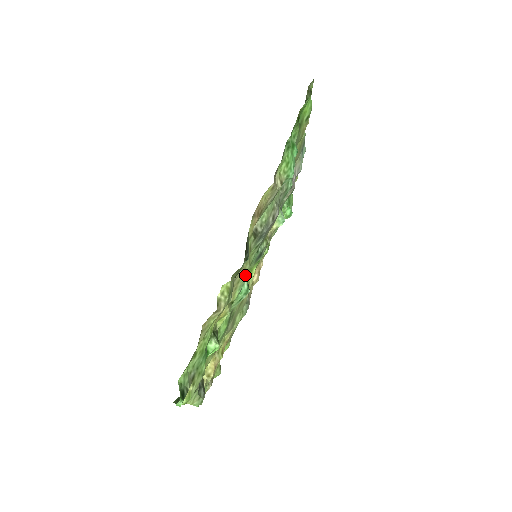
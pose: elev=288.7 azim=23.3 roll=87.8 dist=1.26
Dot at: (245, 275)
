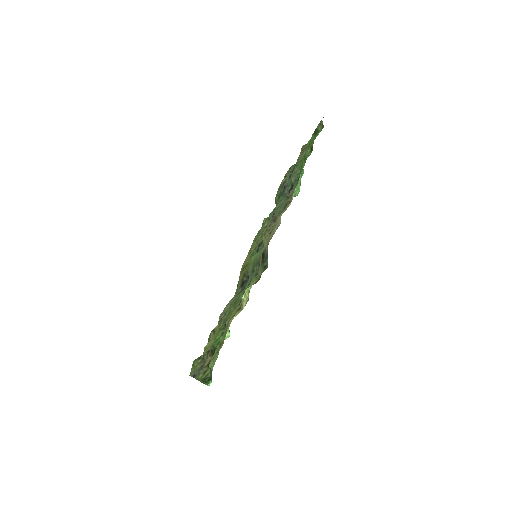
Dot at: occluded
